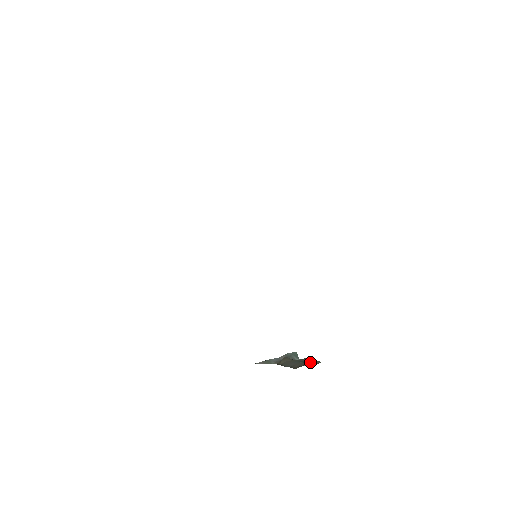
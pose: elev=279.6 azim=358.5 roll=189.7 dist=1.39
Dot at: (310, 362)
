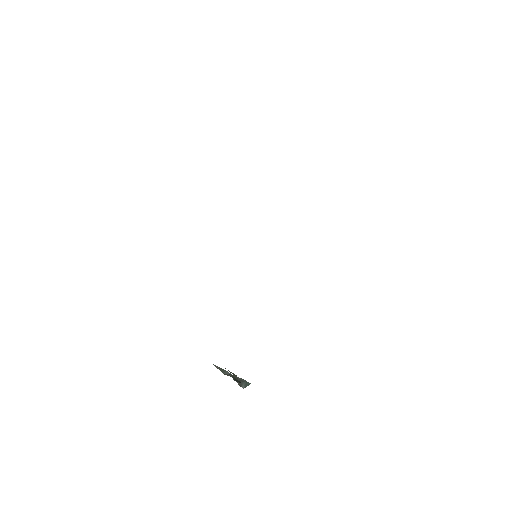
Dot at: (239, 382)
